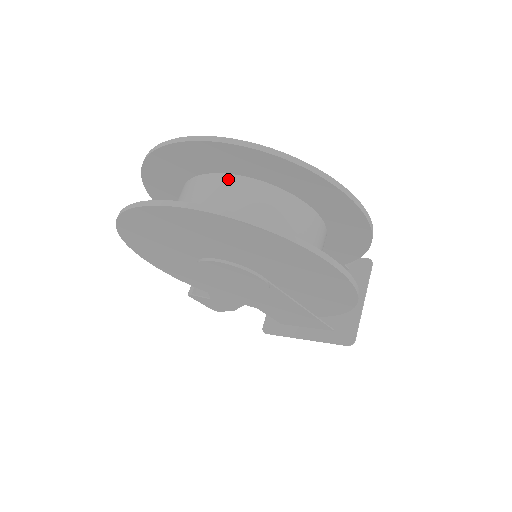
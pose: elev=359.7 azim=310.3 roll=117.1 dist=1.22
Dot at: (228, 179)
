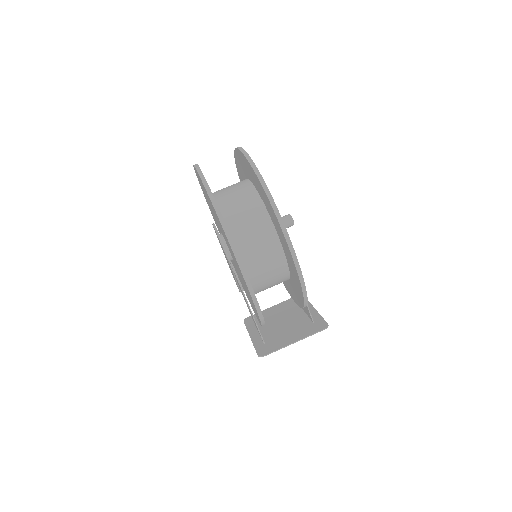
Dot at: (250, 186)
